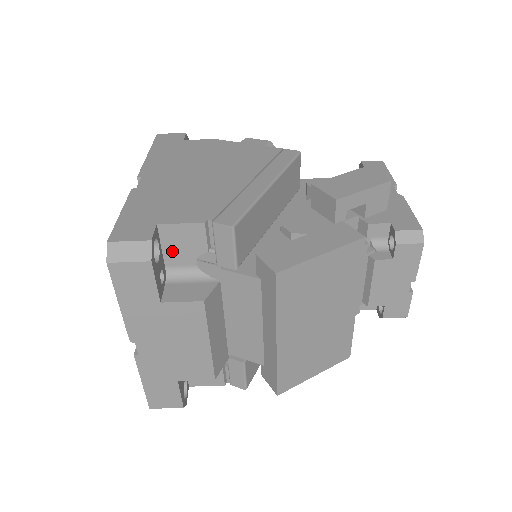
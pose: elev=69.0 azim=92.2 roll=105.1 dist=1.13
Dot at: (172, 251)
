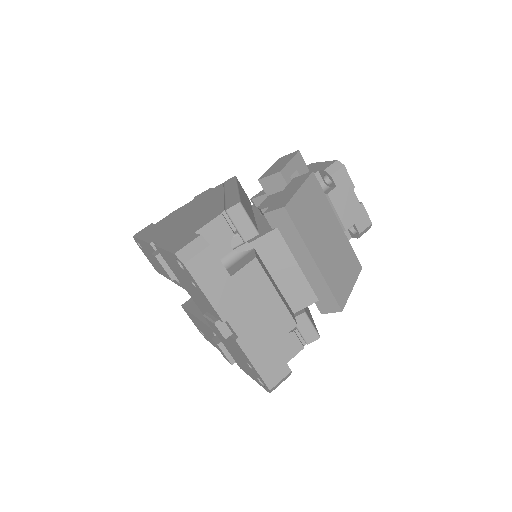
Dot at: (213, 248)
